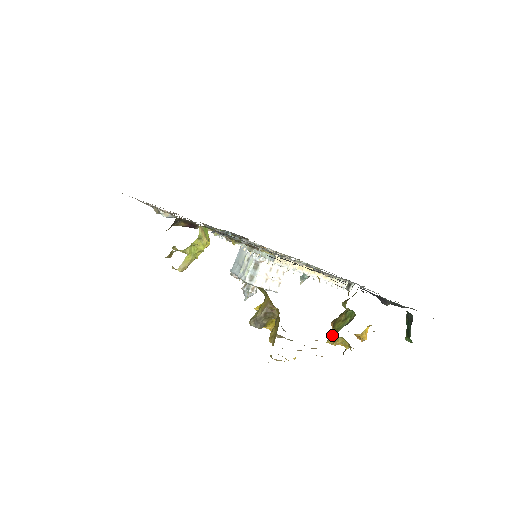
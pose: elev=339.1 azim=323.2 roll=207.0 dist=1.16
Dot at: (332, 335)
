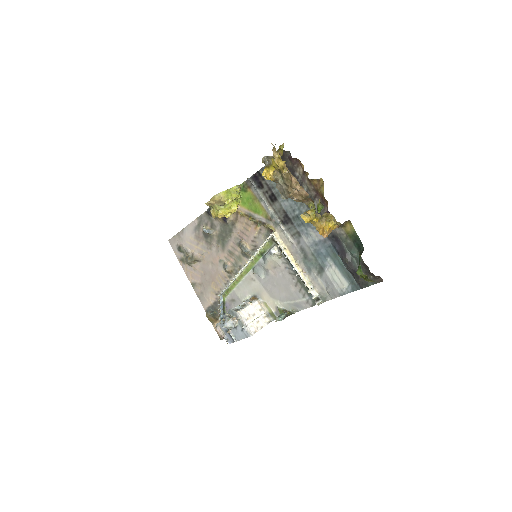
Dot at: (305, 213)
